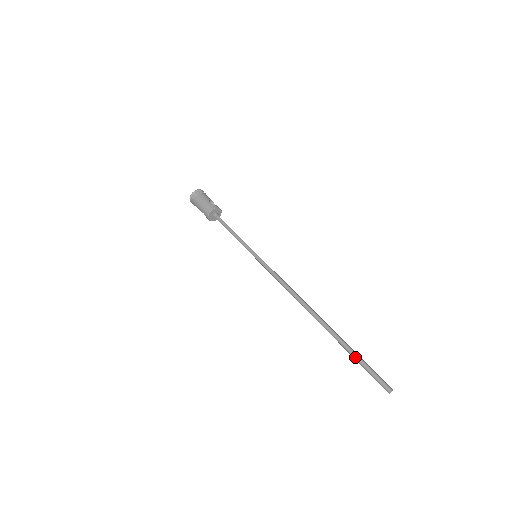
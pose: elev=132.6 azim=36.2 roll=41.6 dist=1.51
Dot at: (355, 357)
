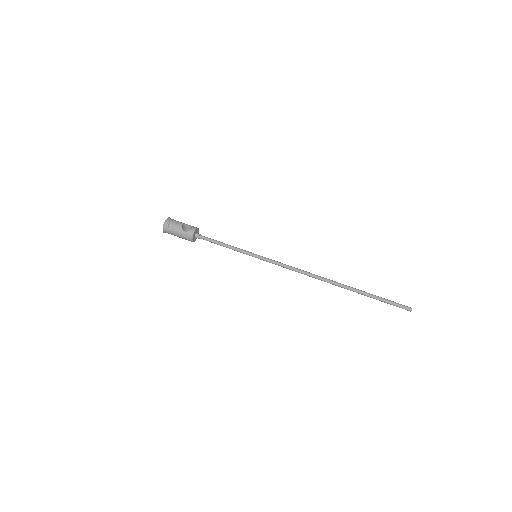
Dot at: occluded
